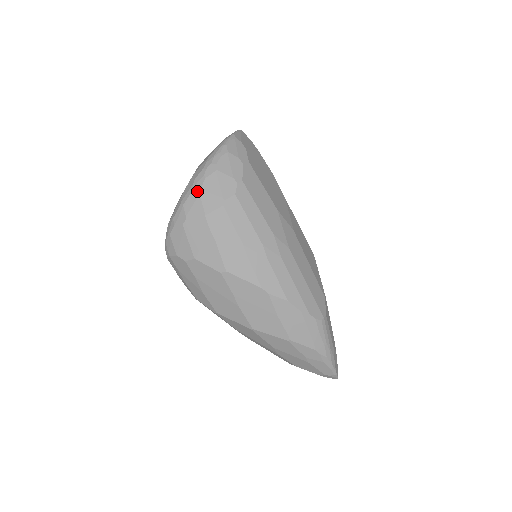
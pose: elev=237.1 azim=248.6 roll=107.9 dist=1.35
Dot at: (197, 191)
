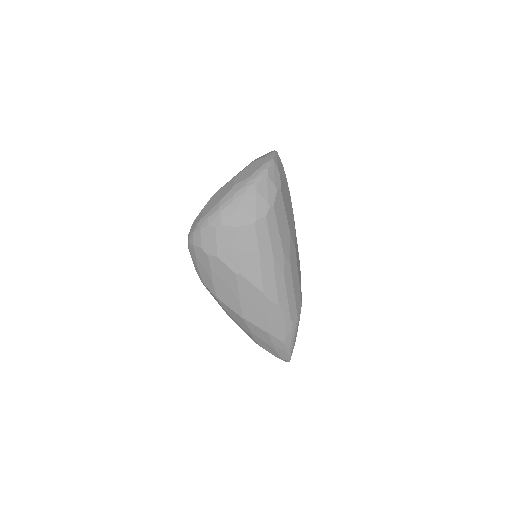
Dot at: (236, 204)
